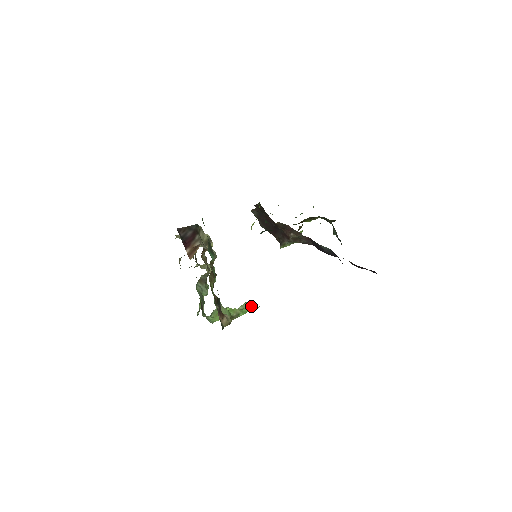
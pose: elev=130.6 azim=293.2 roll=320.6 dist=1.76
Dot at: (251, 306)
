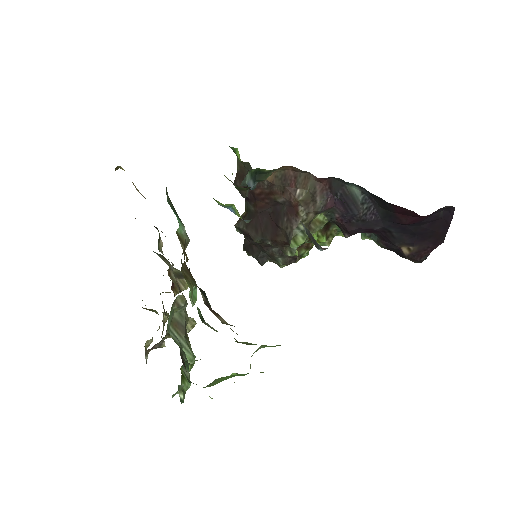
Dot at: occluded
